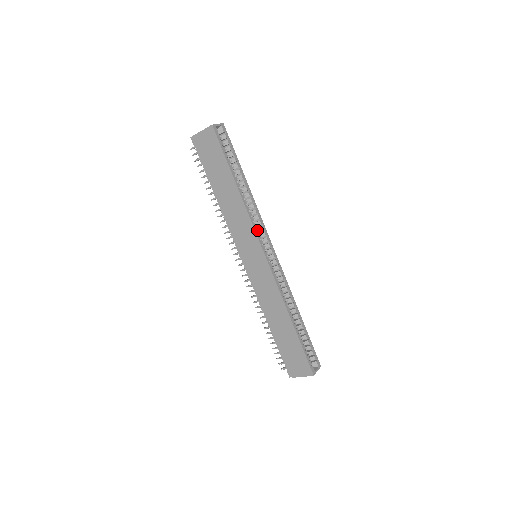
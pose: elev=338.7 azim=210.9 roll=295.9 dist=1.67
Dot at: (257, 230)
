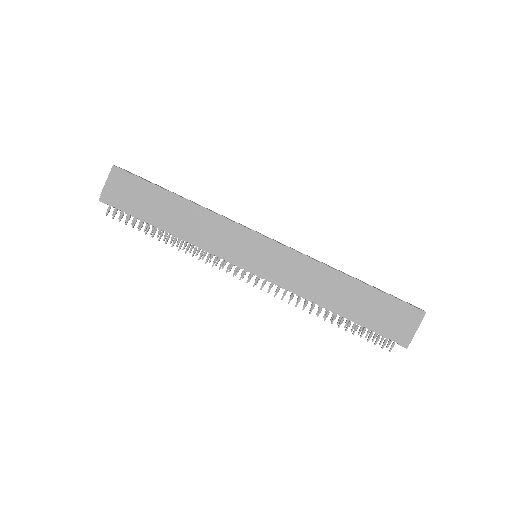
Dot at: (236, 223)
